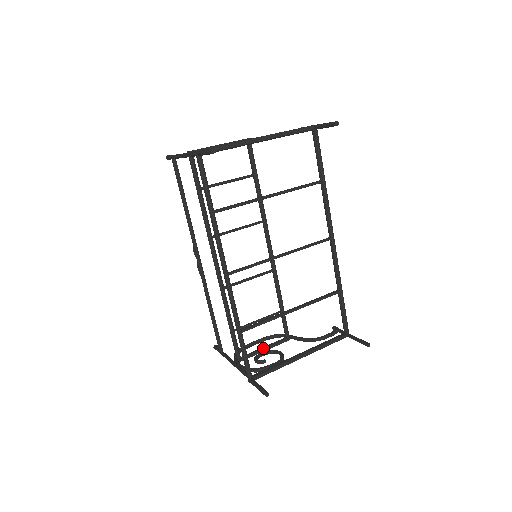
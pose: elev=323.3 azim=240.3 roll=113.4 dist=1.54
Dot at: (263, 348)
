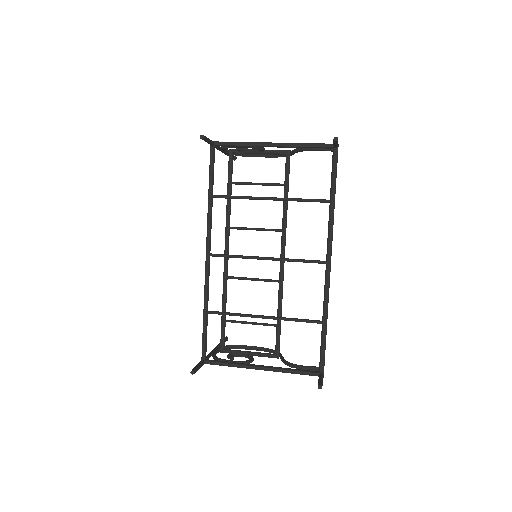
Dot at: (248, 352)
